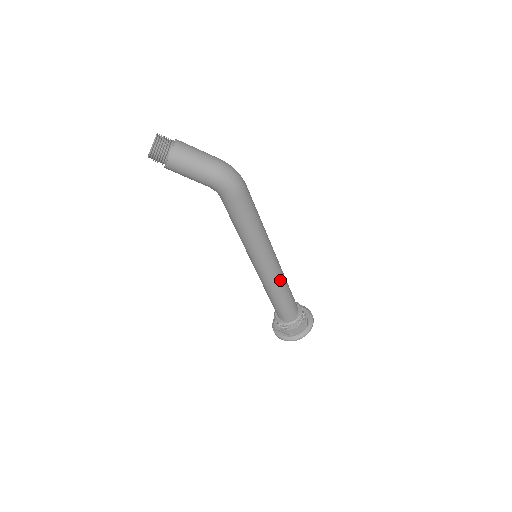
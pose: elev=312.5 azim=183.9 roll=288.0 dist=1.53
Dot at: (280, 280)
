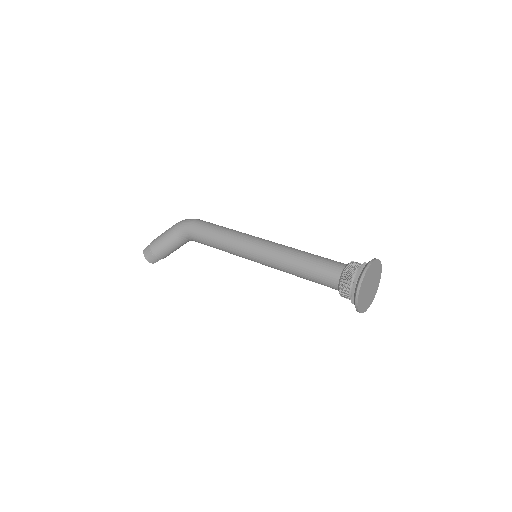
Dot at: (284, 249)
